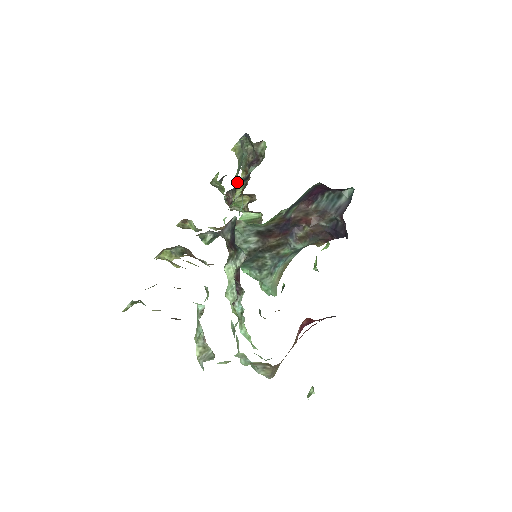
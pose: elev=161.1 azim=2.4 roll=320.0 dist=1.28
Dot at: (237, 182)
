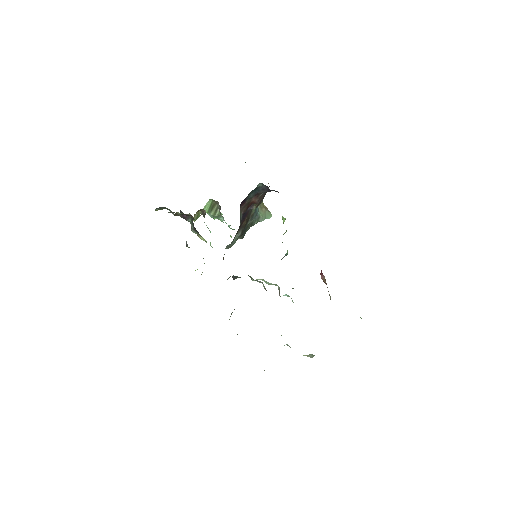
Dot at: occluded
